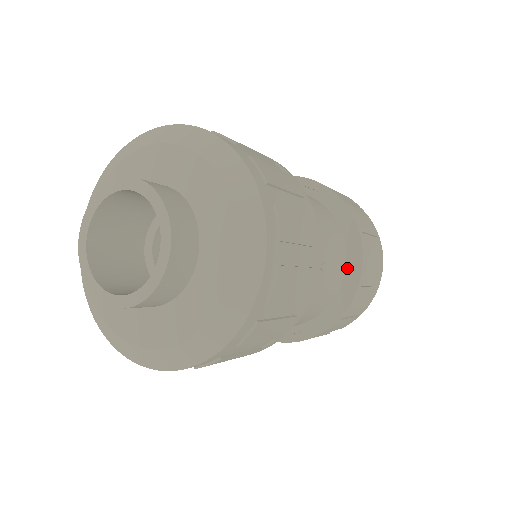
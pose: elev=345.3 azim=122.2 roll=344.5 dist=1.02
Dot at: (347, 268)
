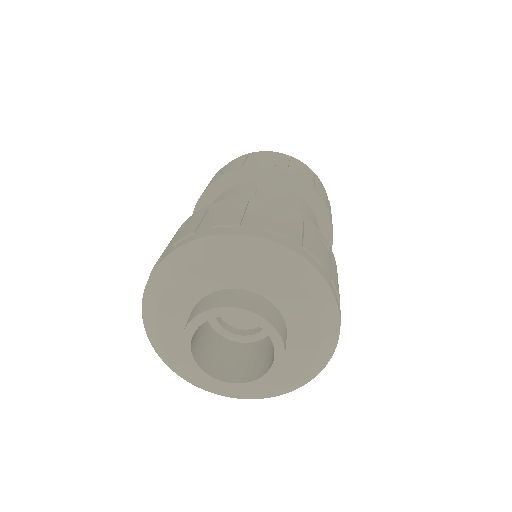
Dot at: occluded
